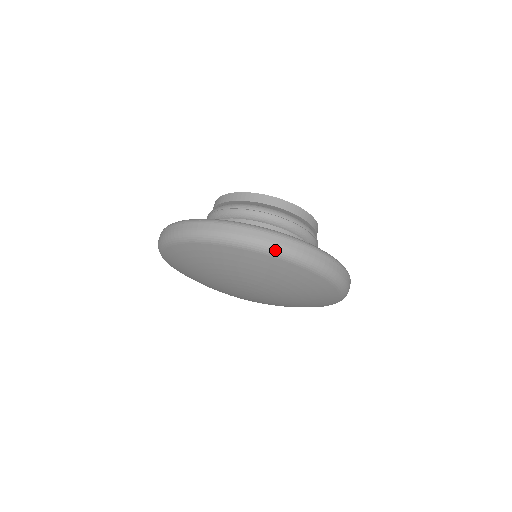
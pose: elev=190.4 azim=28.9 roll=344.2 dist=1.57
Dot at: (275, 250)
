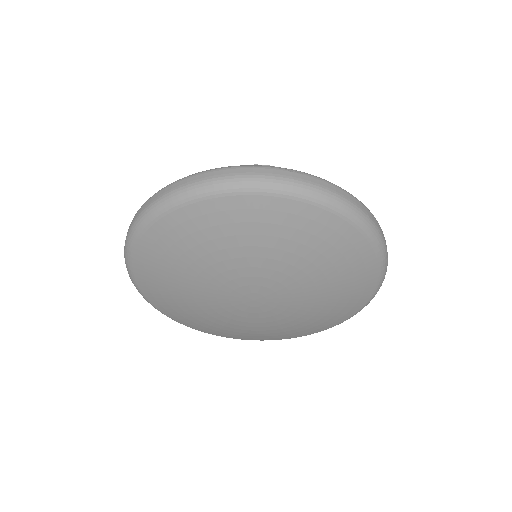
Dot at: (384, 252)
